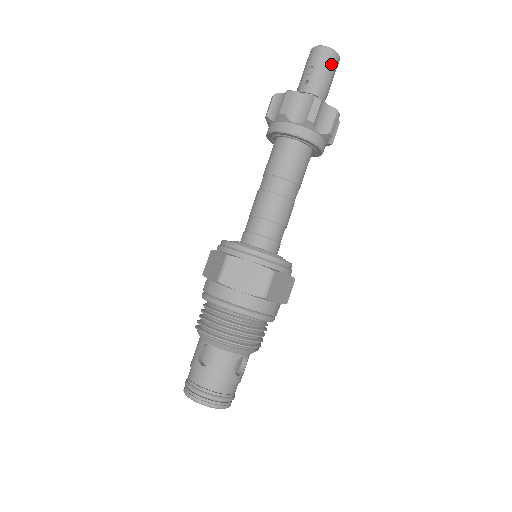
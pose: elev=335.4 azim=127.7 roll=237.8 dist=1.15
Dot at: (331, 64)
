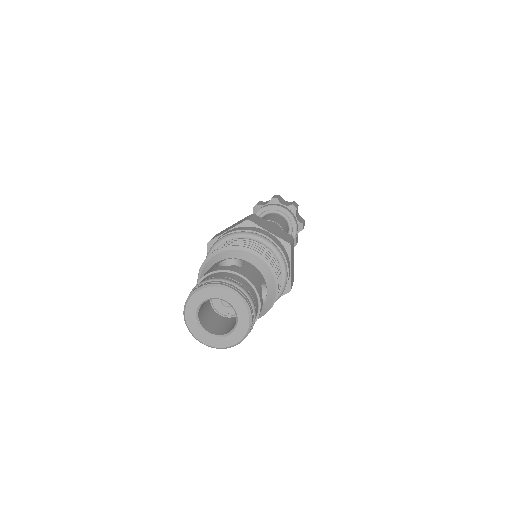
Dot at: occluded
